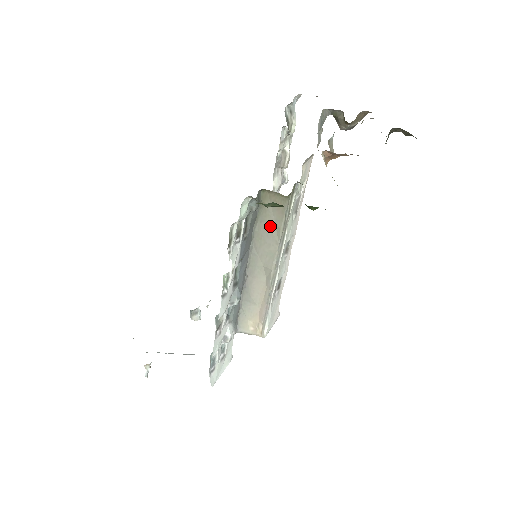
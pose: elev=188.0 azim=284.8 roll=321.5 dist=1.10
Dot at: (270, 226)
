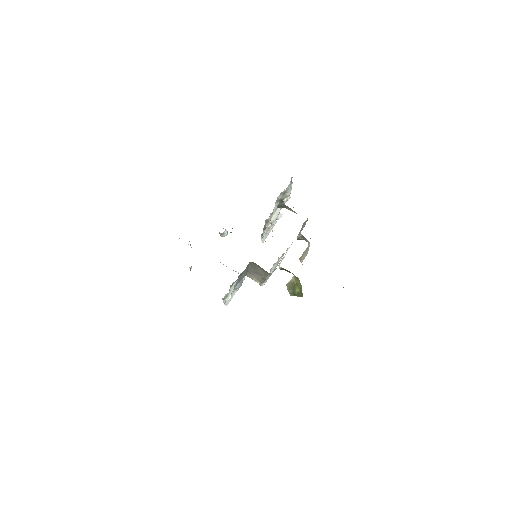
Dot at: (259, 270)
